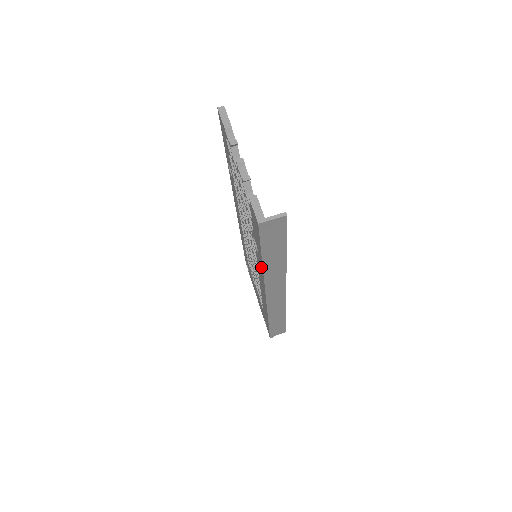
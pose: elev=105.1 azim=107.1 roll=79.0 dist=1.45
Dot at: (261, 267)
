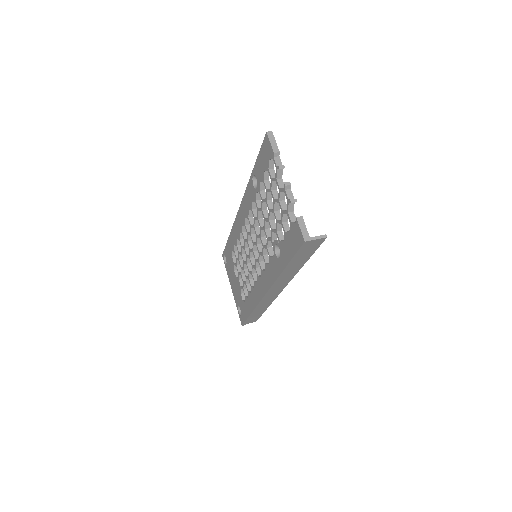
Dot at: (277, 271)
